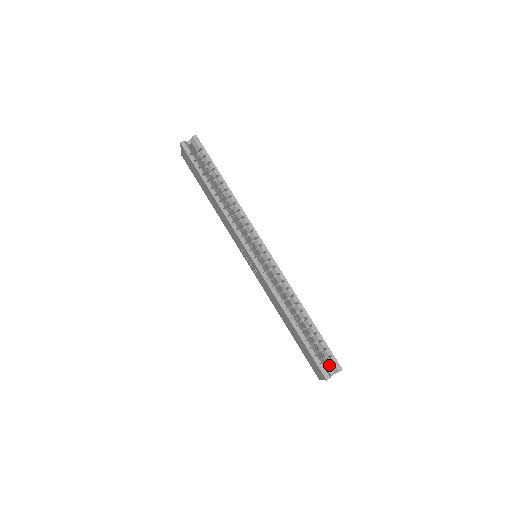
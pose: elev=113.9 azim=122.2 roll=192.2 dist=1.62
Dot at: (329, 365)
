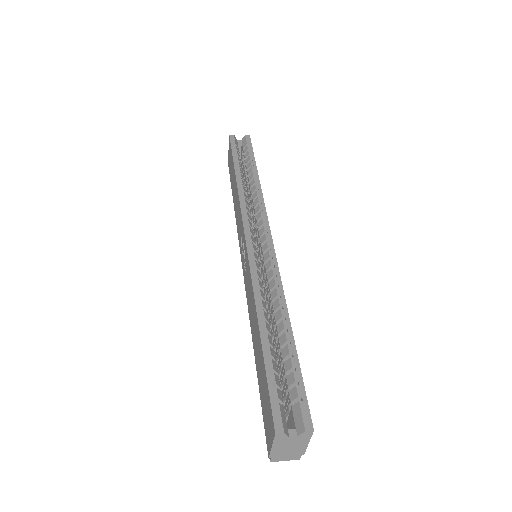
Dot at: (293, 419)
